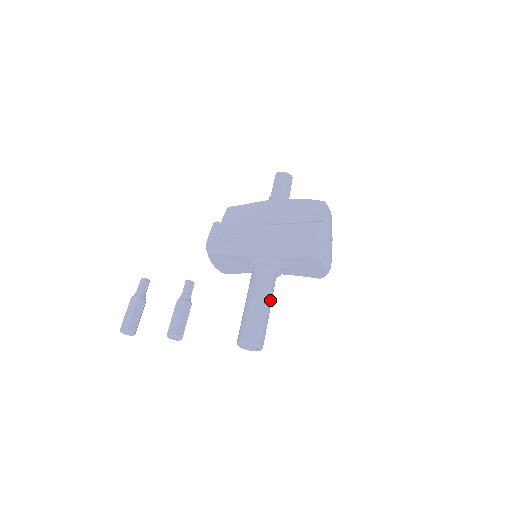
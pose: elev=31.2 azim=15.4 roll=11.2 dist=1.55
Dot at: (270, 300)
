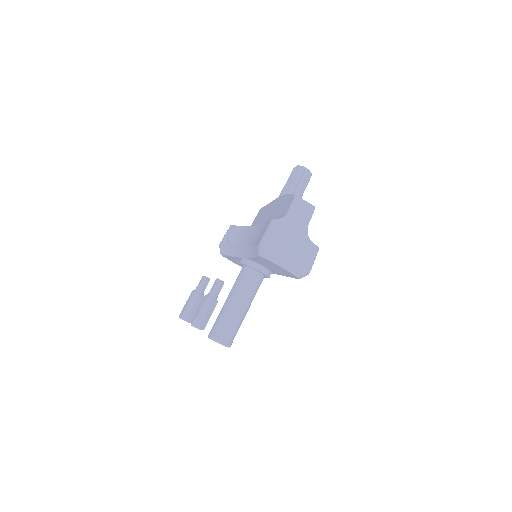
Dot at: (242, 300)
